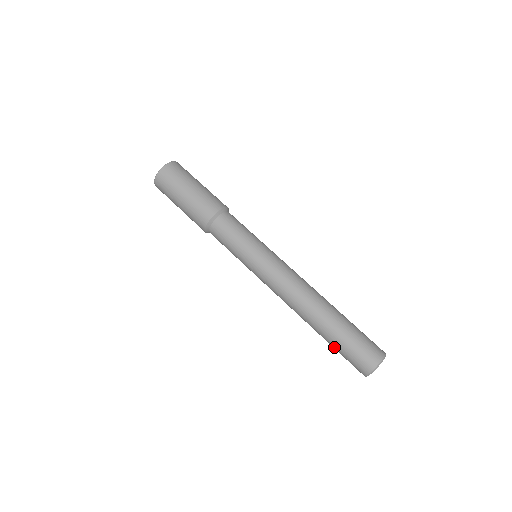
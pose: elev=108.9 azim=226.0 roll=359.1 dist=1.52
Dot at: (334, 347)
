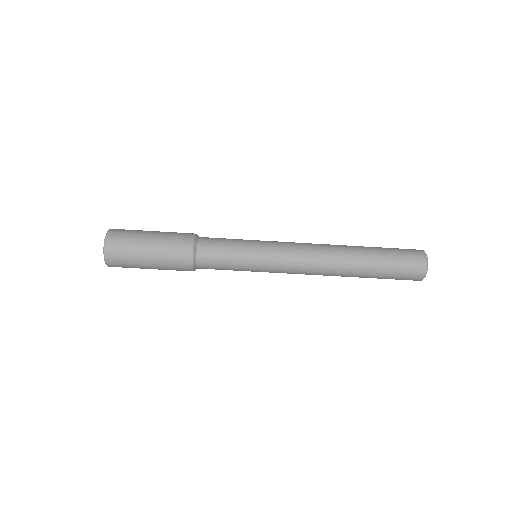
Dot at: occluded
